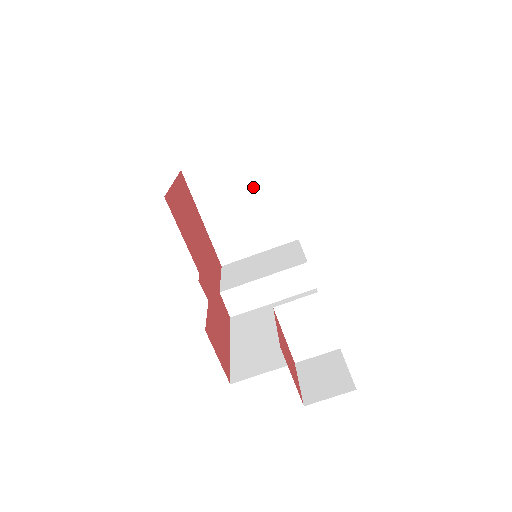
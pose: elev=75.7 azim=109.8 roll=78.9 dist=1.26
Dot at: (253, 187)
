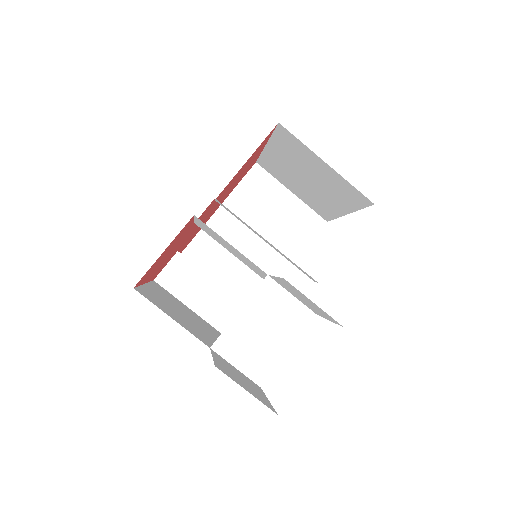
Dot at: (280, 238)
